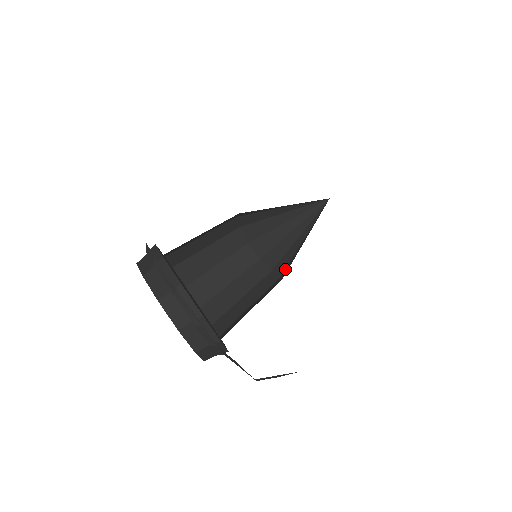
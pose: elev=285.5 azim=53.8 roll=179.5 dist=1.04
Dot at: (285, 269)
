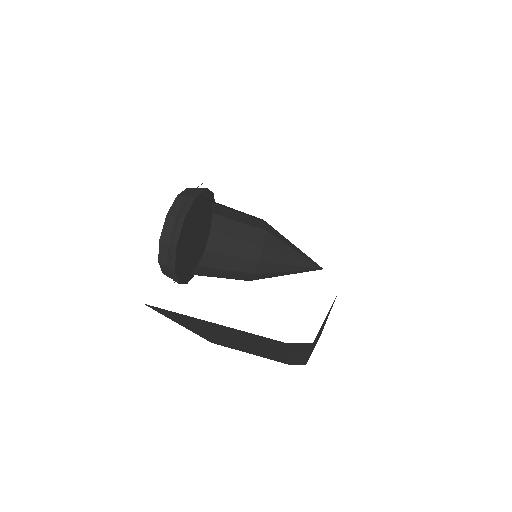
Dot at: (258, 279)
